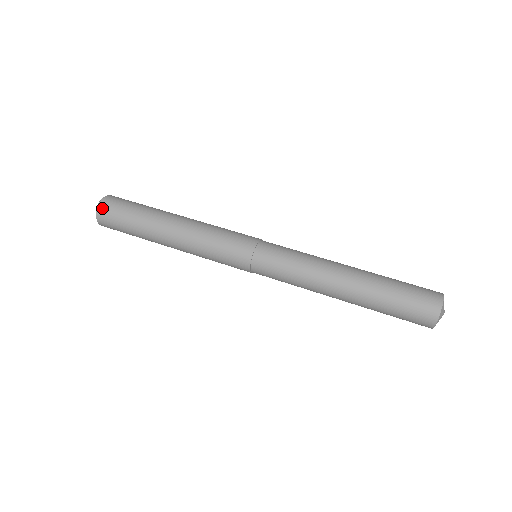
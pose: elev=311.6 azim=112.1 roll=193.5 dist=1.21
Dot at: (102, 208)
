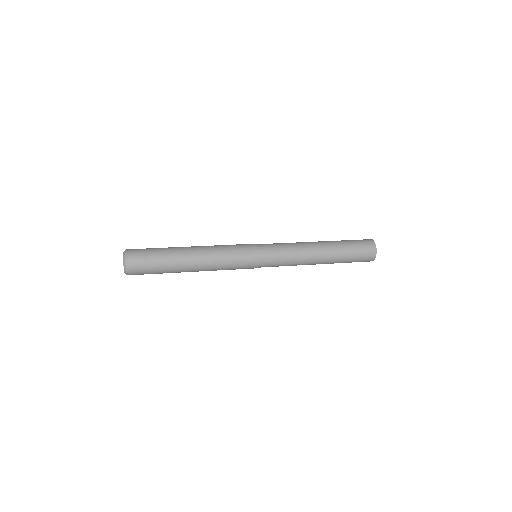
Dot at: (130, 261)
